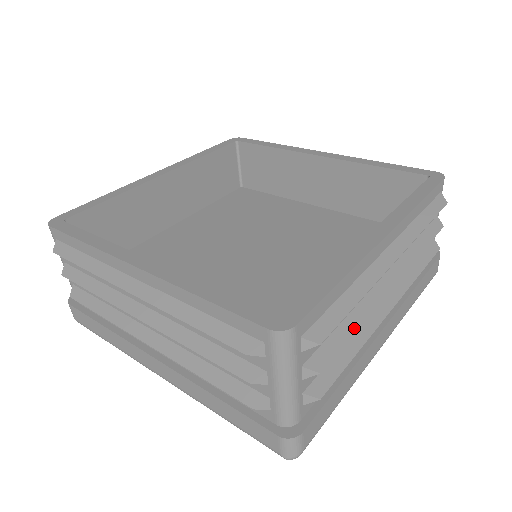
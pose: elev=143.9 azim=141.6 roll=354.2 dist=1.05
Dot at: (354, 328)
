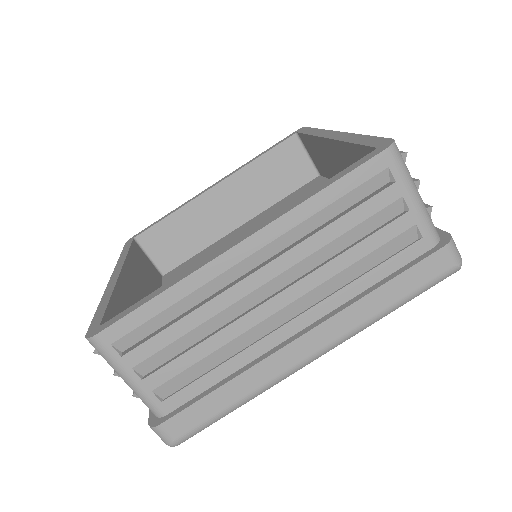
Dot at: occluded
